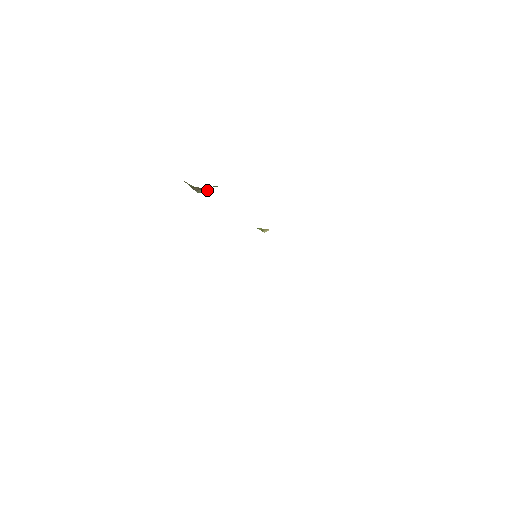
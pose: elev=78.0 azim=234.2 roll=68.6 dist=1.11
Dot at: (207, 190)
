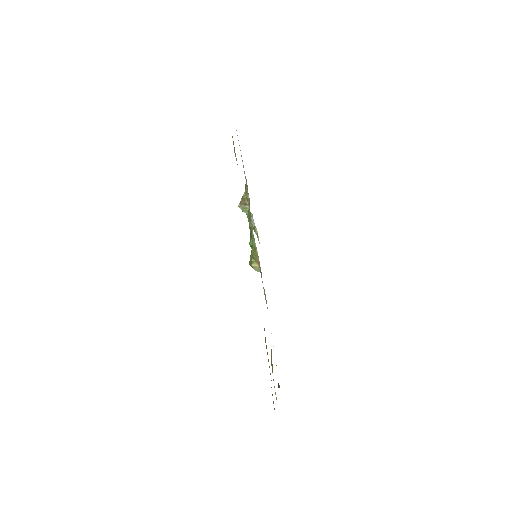
Dot at: occluded
